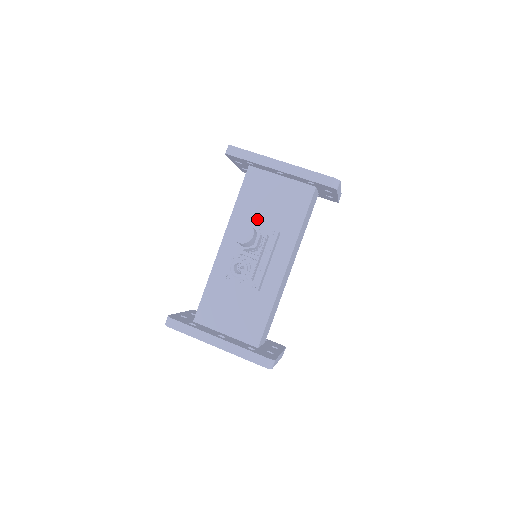
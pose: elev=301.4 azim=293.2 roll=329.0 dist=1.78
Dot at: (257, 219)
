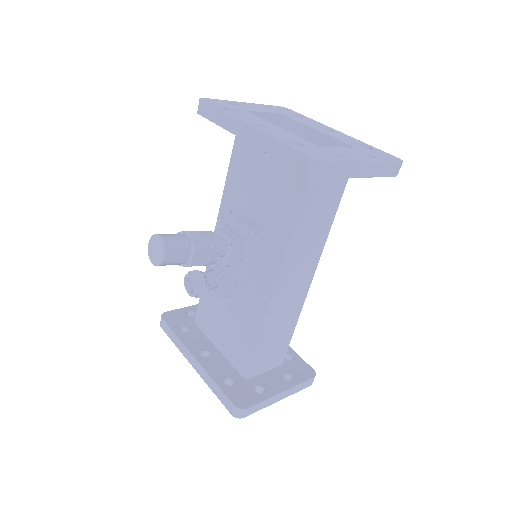
Dot at: (246, 207)
